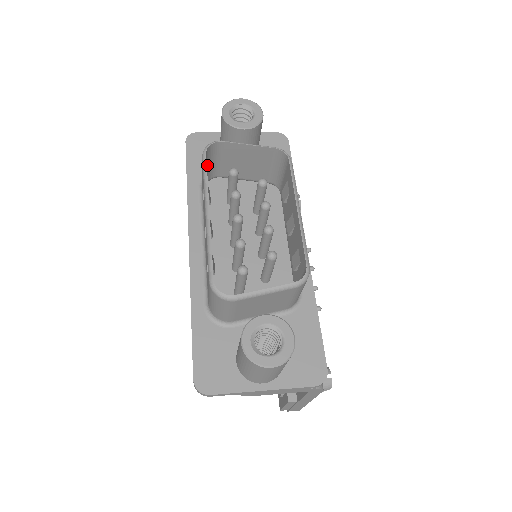
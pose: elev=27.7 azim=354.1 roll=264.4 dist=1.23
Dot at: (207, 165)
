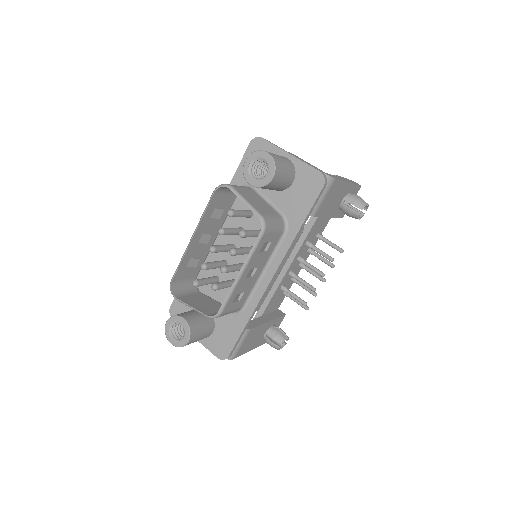
Dot at: (228, 190)
